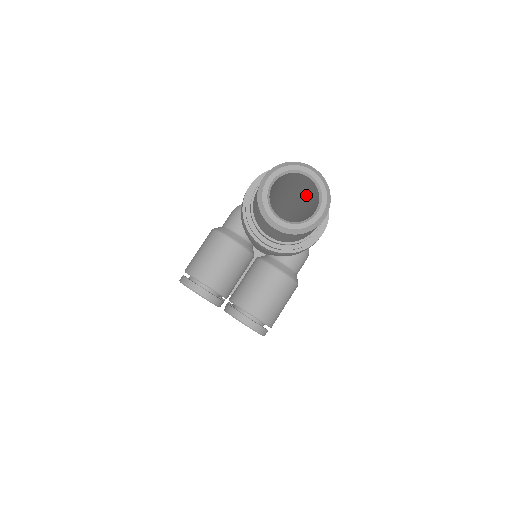
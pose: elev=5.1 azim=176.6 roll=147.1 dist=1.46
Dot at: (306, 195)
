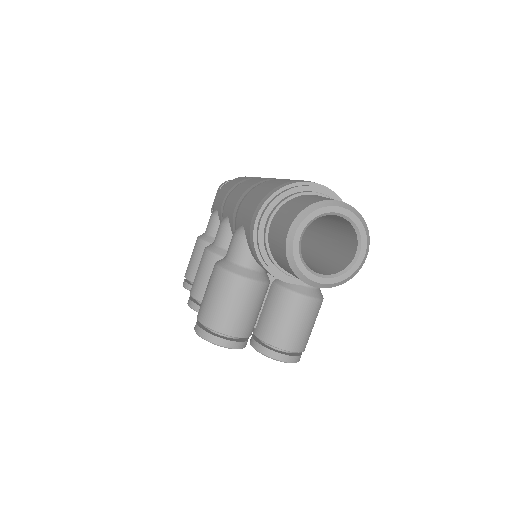
Dot at: (326, 216)
